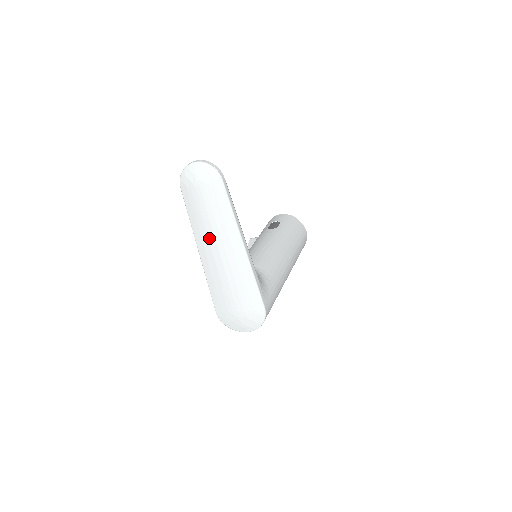
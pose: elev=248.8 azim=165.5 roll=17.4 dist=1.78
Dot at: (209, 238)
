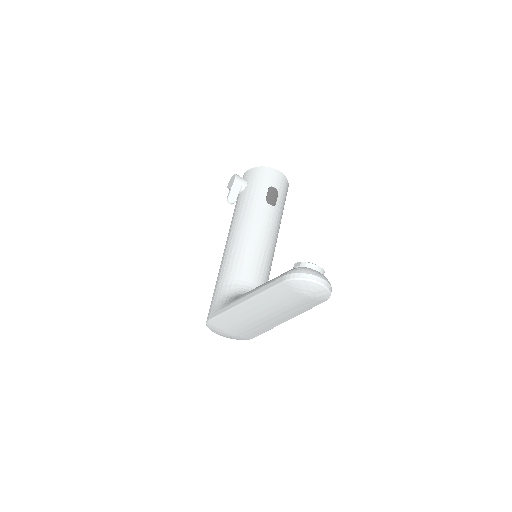
Dot at: (266, 310)
